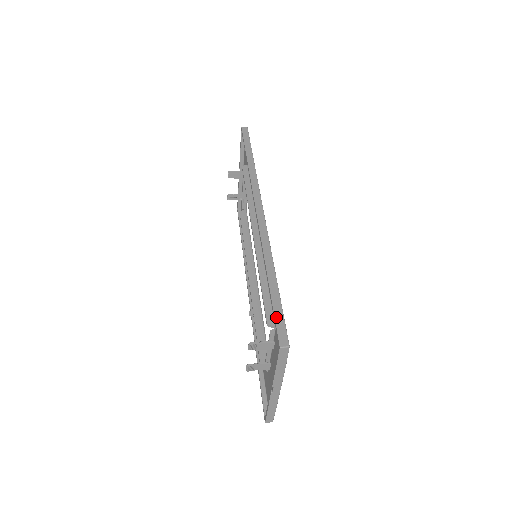
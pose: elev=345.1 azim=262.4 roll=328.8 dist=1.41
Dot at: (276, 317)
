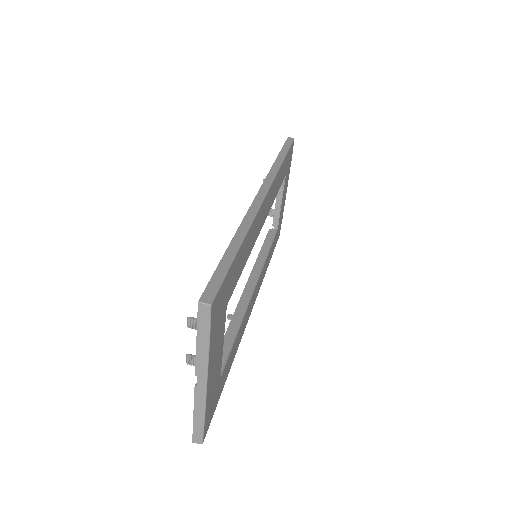
Dot at: (215, 275)
